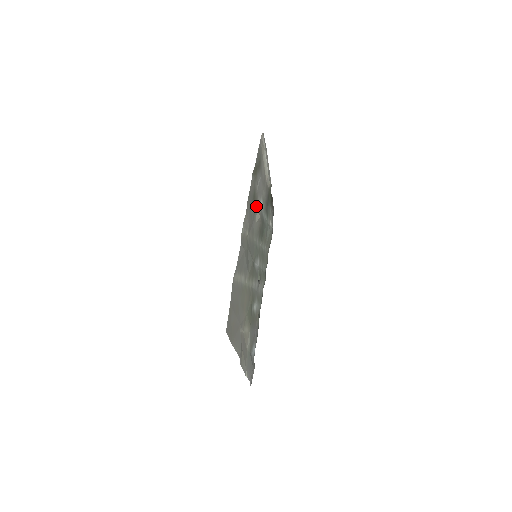
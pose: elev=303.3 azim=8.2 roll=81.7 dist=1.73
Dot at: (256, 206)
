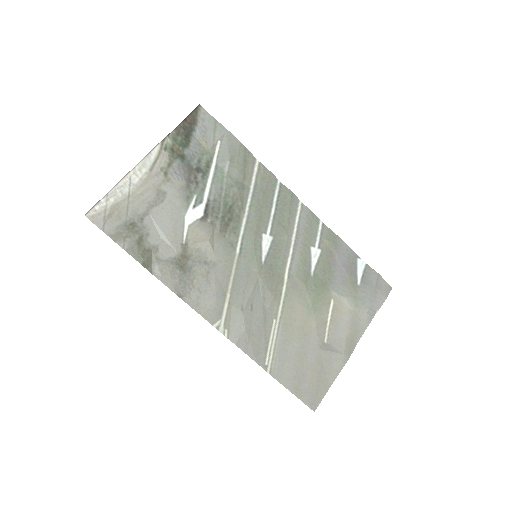
Dot at: (193, 249)
